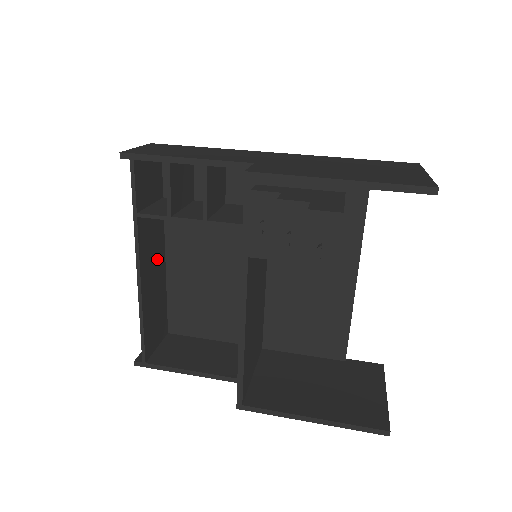
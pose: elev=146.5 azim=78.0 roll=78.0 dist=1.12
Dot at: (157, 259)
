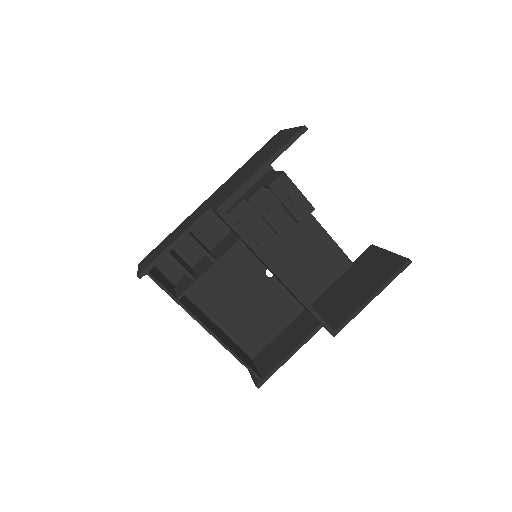
Dot at: (207, 320)
